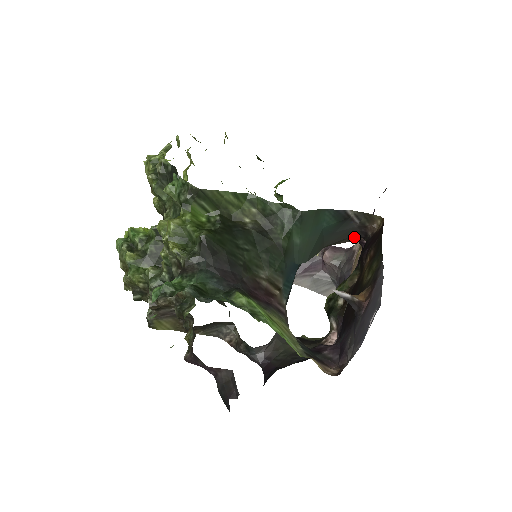
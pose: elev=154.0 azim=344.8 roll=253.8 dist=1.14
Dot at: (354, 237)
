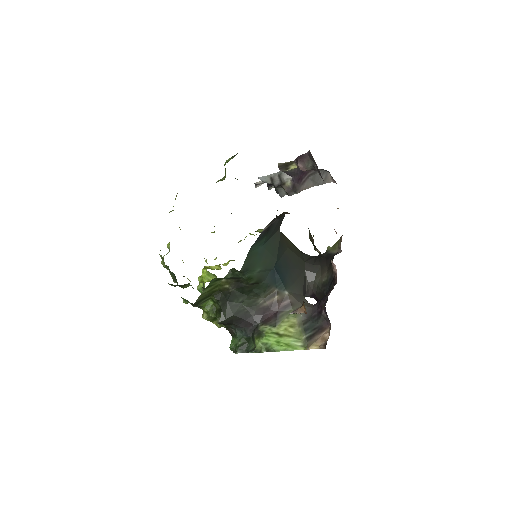
Dot at: occluded
